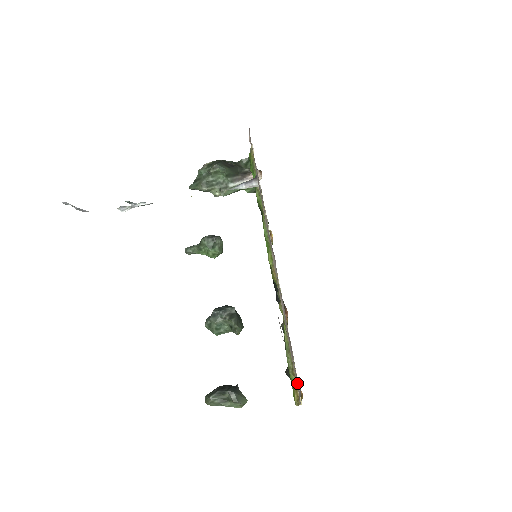
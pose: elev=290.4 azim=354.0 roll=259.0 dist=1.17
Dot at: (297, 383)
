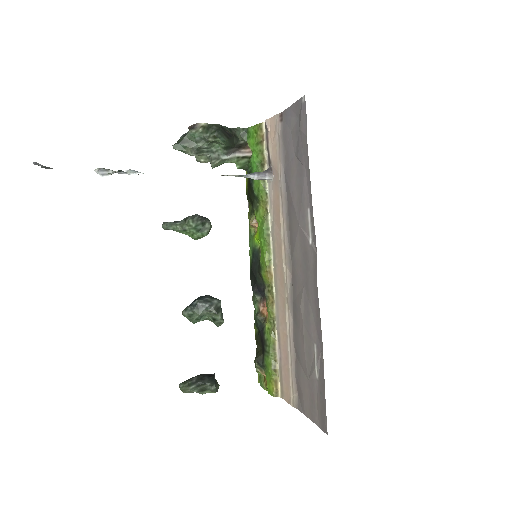
Dot at: (294, 390)
